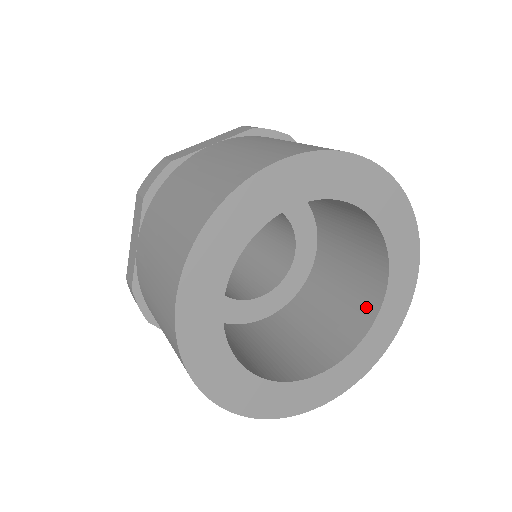
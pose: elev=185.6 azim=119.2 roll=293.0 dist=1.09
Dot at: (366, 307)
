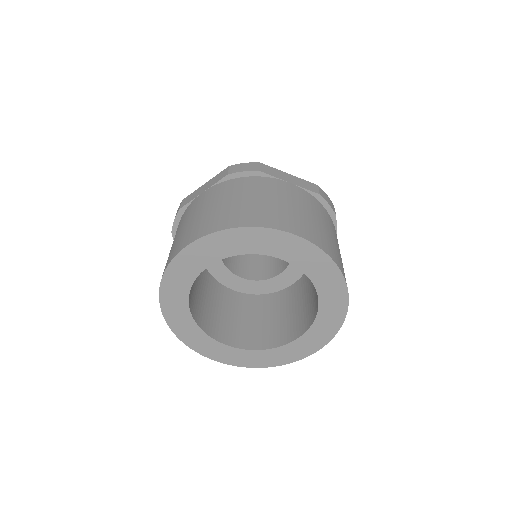
Dot at: (316, 303)
